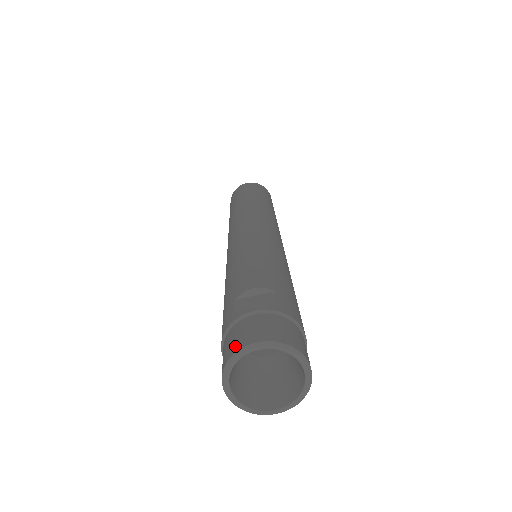
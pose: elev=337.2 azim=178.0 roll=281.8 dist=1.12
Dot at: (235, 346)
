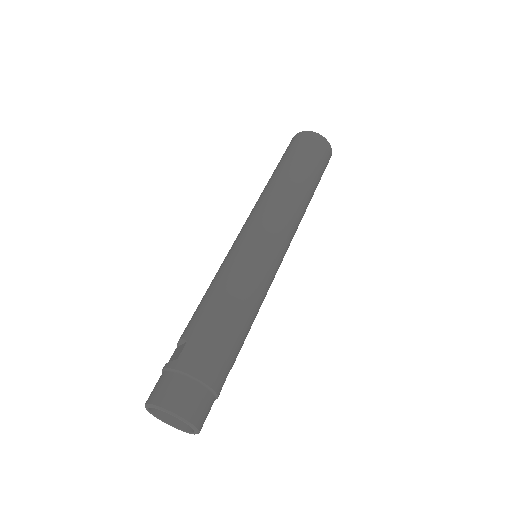
Dot at: occluded
